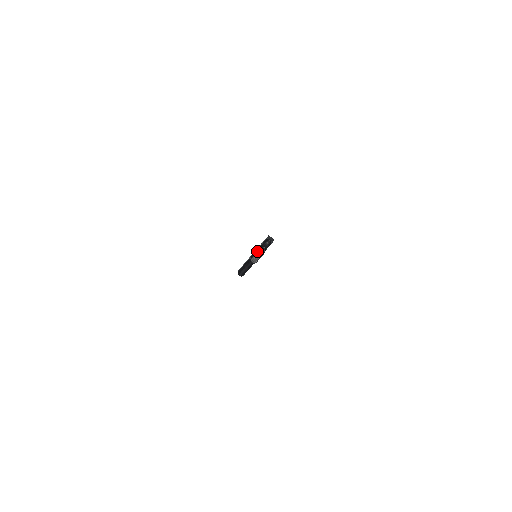
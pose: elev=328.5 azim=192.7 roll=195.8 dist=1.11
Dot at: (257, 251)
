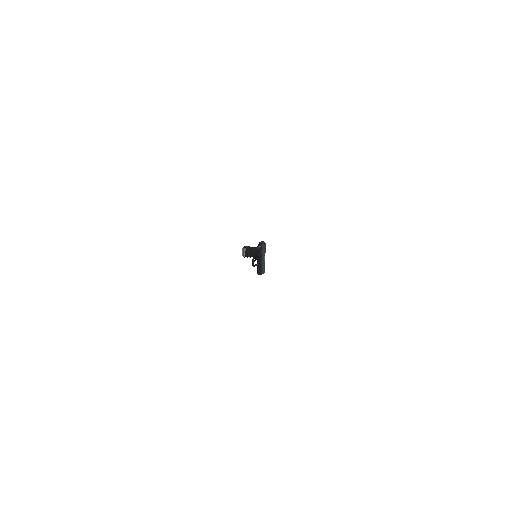
Dot at: (243, 249)
